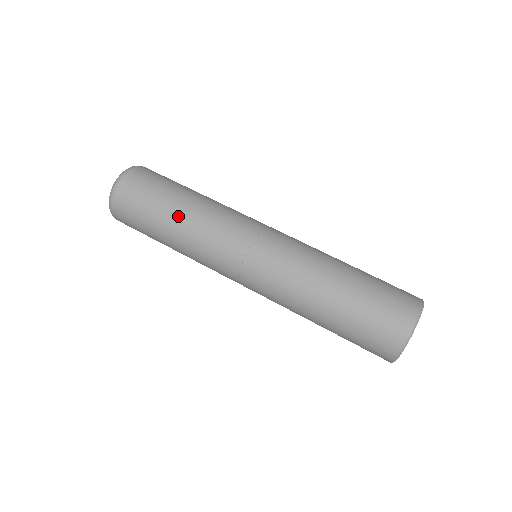
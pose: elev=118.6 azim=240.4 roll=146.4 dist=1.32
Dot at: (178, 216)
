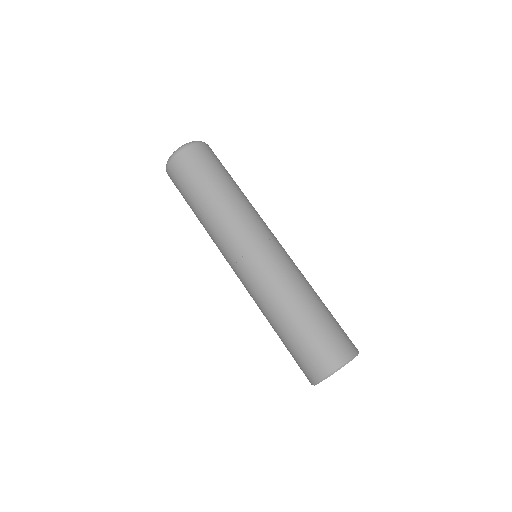
Dot at: (203, 207)
